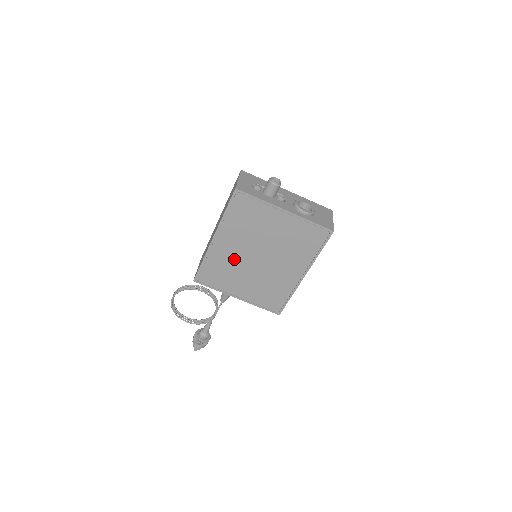
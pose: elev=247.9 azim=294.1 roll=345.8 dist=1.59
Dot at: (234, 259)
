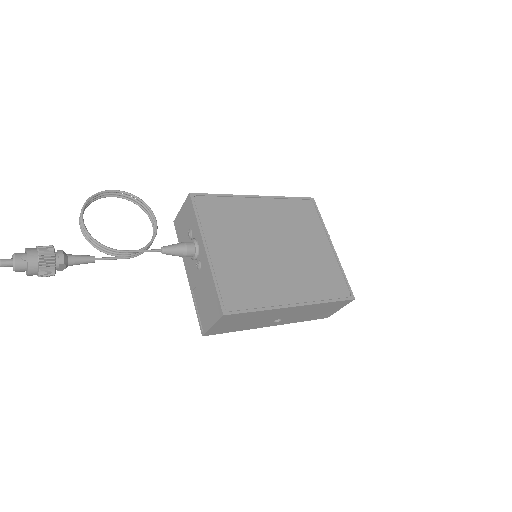
Dot at: (252, 224)
